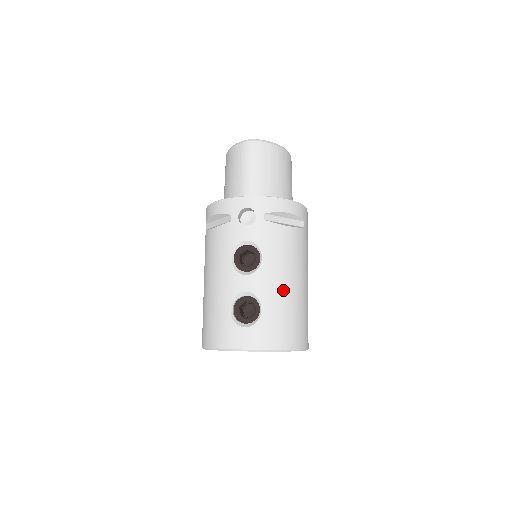
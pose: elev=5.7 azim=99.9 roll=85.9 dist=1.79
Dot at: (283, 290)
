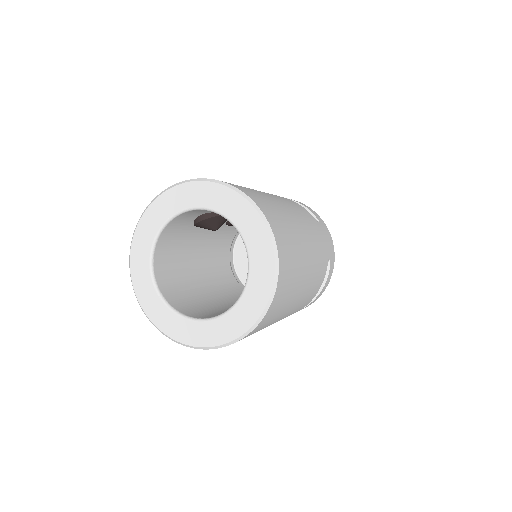
Dot at: occluded
